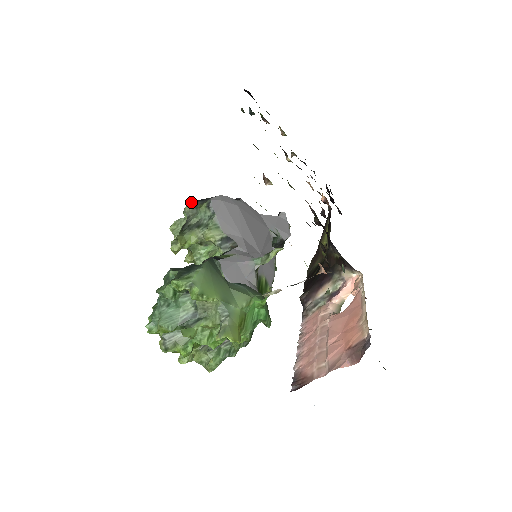
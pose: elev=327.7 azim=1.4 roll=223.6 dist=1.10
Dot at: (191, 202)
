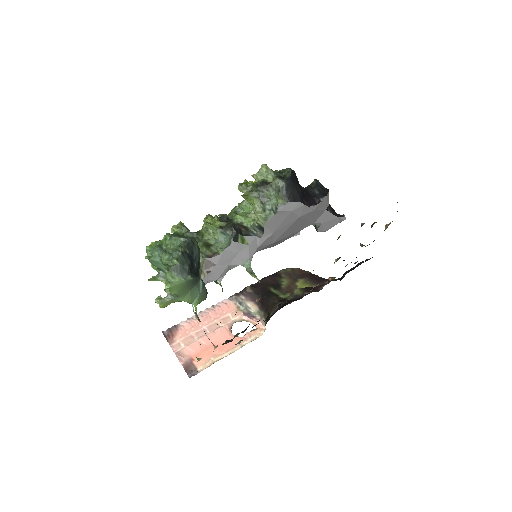
Dot at: (292, 172)
